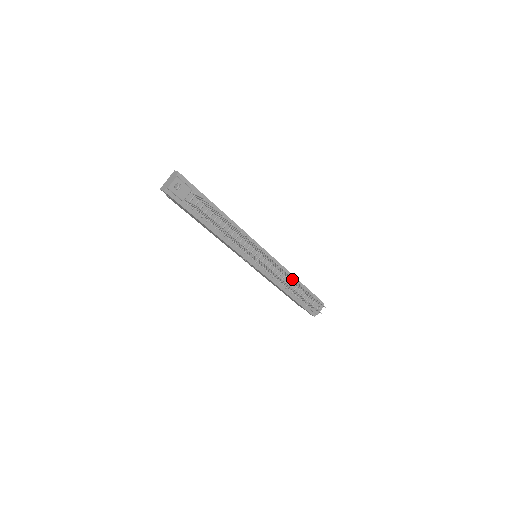
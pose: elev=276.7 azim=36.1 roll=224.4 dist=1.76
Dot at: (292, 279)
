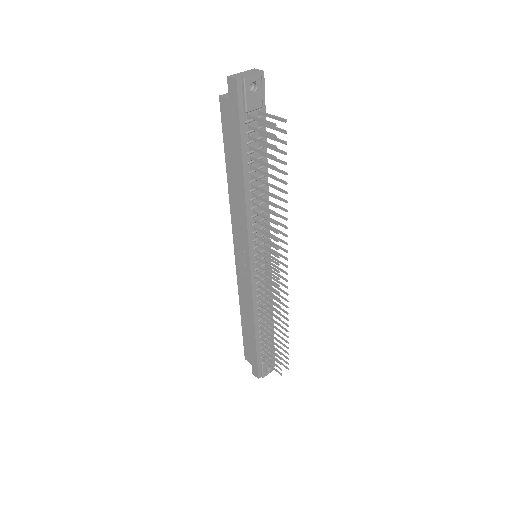
Dot at: (281, 309)
